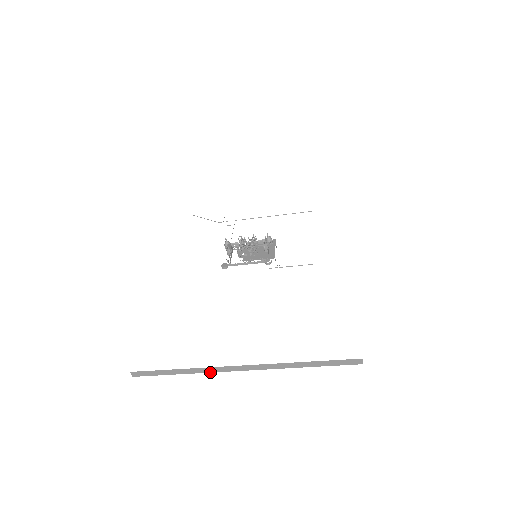
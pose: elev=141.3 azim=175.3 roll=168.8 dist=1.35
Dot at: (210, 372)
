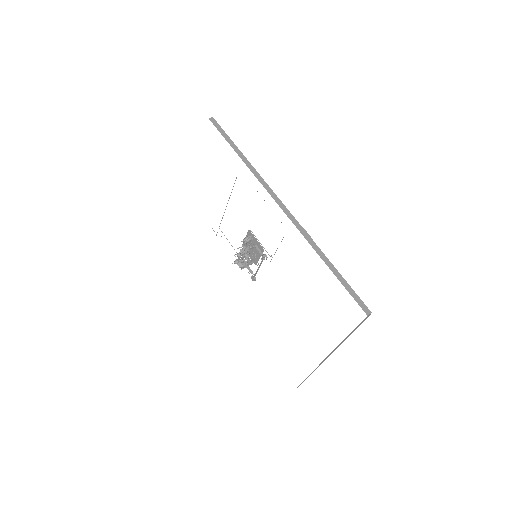
Dot at: occluded
